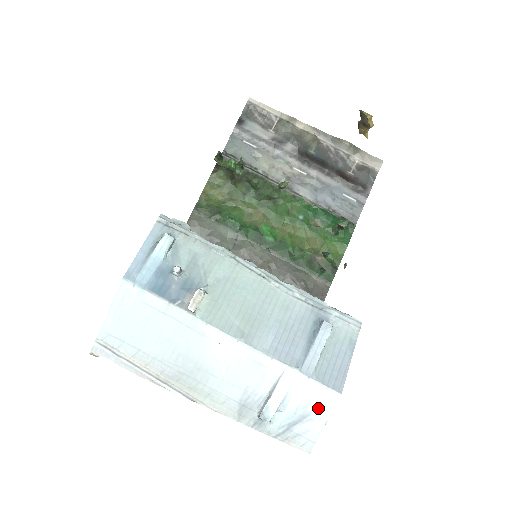
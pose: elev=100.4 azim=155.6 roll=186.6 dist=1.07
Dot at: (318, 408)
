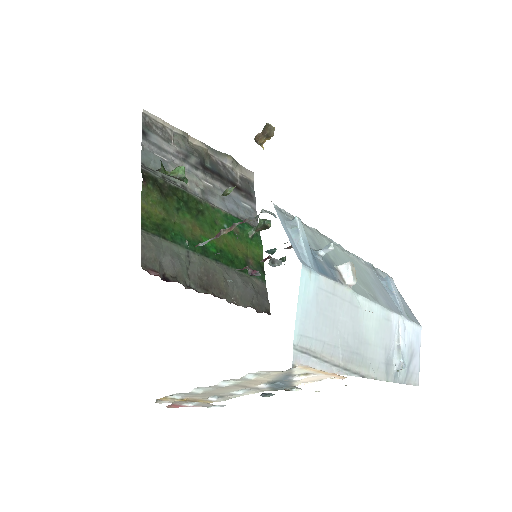
Dot at: (415, 344)
